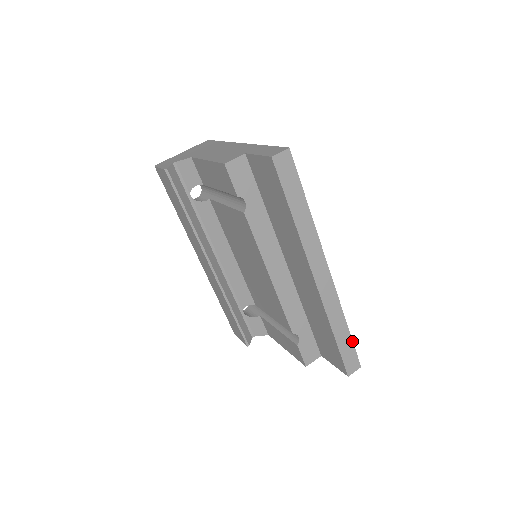
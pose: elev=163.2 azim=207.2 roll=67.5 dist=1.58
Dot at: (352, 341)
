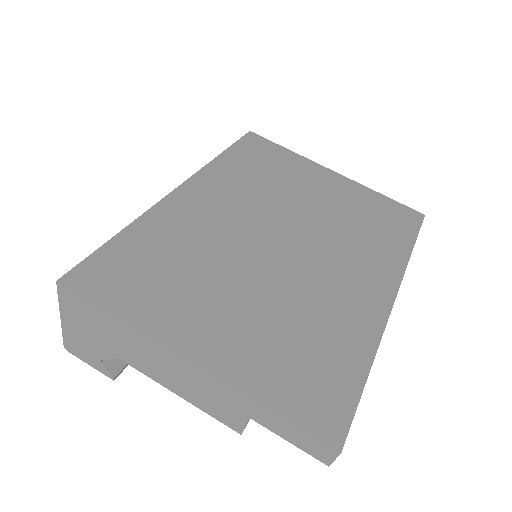
Dot at: occluded
